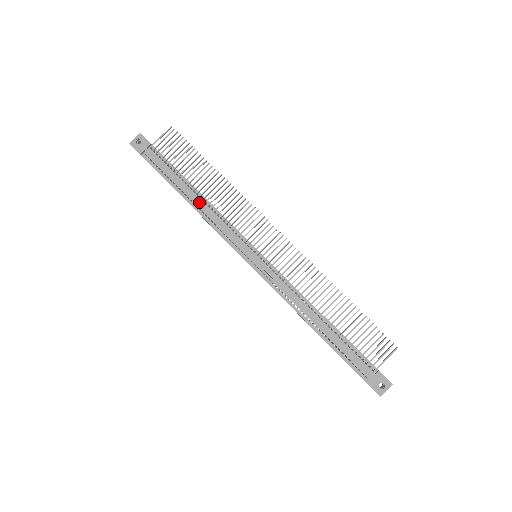
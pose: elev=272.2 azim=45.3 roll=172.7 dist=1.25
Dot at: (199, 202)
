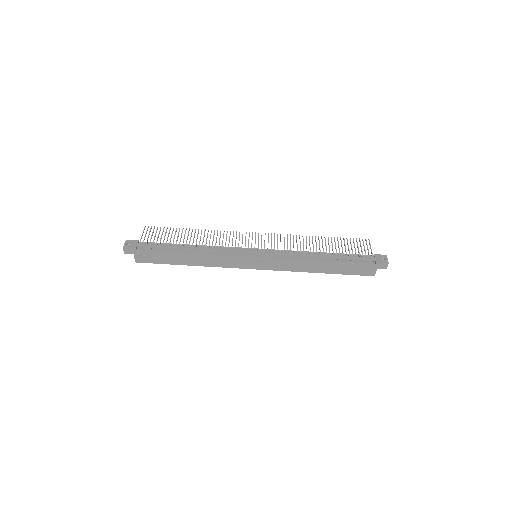
Dot at: (198, 248)
